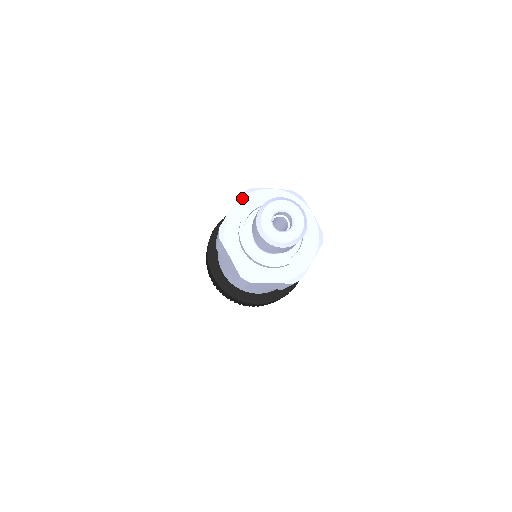
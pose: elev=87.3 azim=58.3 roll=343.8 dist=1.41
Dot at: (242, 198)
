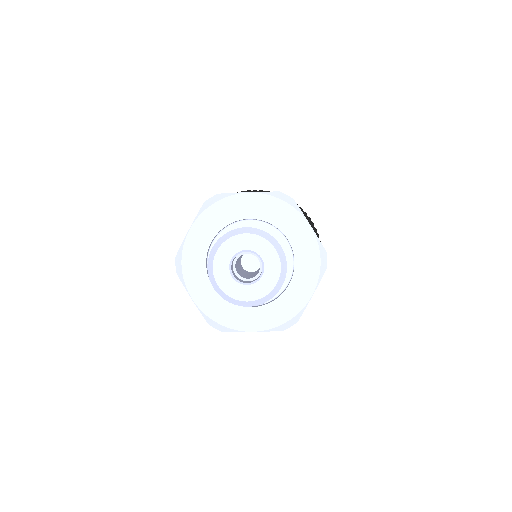
Dot at: (272, 196)
